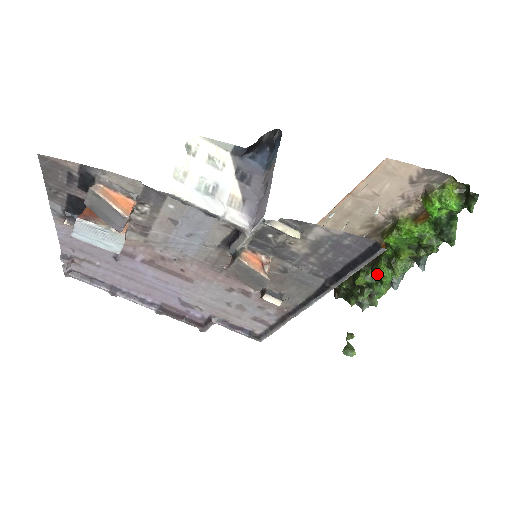
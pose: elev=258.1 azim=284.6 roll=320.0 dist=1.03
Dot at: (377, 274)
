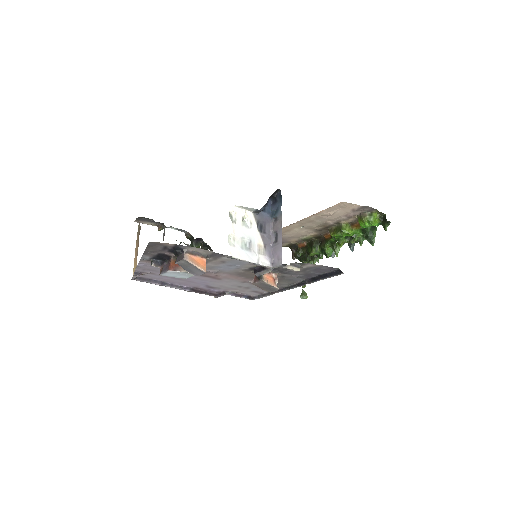
Dot at: (324, 251)
